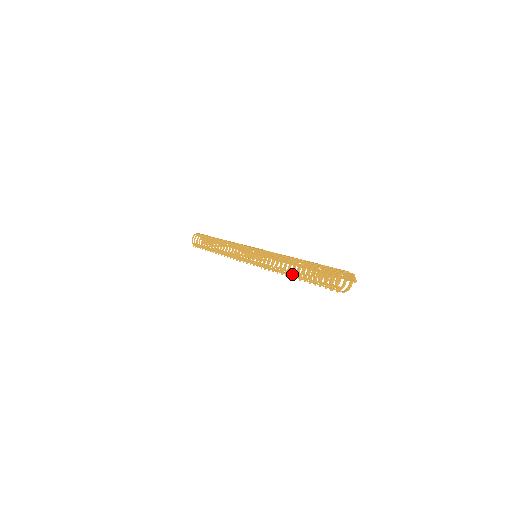
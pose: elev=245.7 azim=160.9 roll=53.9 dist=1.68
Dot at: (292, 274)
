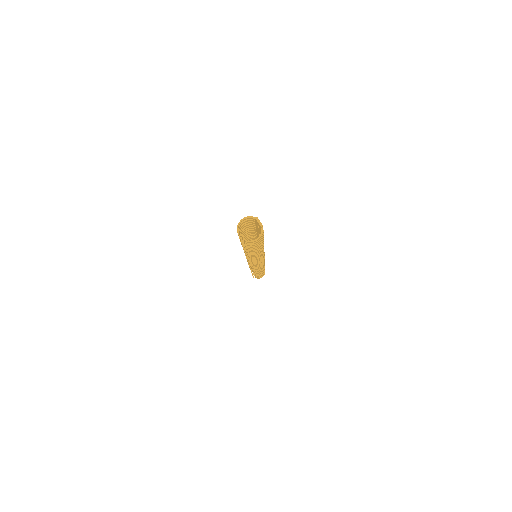
Dot at: occluded
